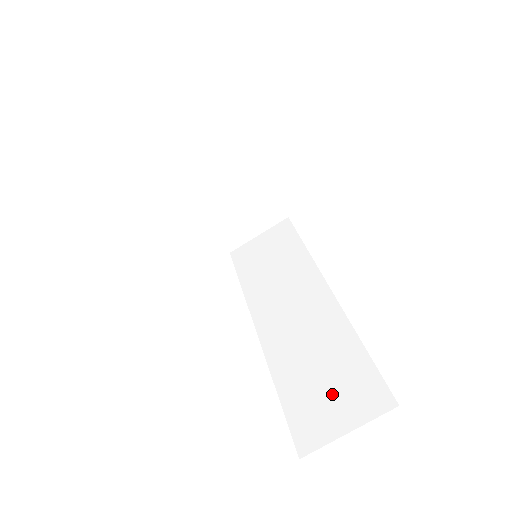
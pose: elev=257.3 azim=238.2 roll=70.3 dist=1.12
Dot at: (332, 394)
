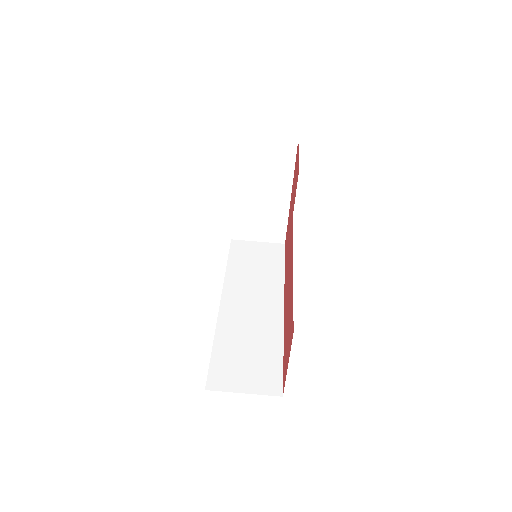
Dot at: (247, 367)
